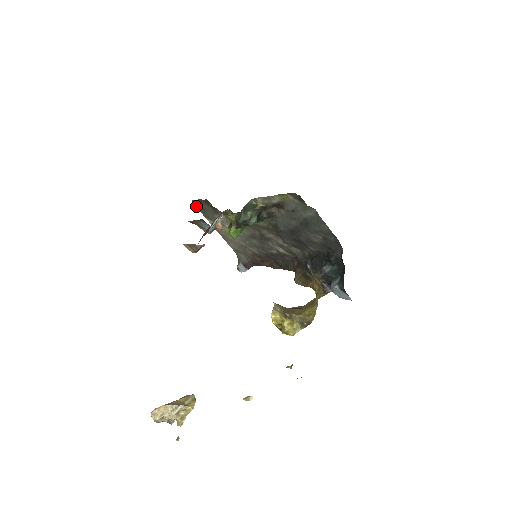
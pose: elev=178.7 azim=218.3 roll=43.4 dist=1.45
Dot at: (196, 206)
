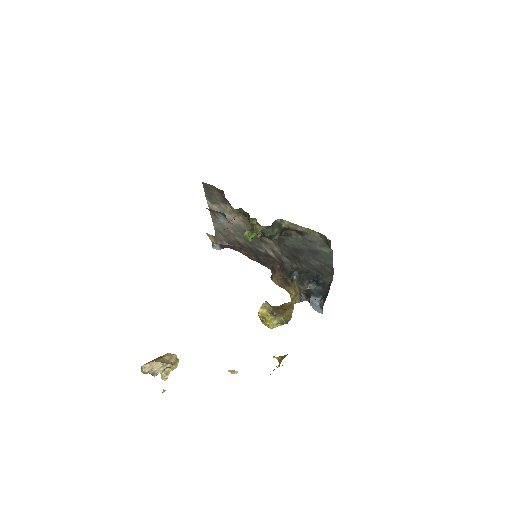
Dot at: (203, 187)
